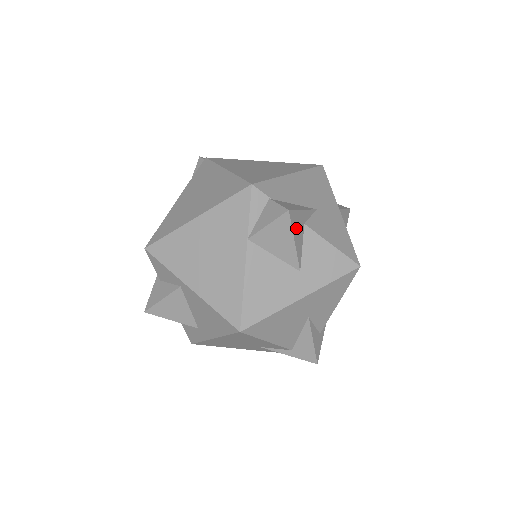
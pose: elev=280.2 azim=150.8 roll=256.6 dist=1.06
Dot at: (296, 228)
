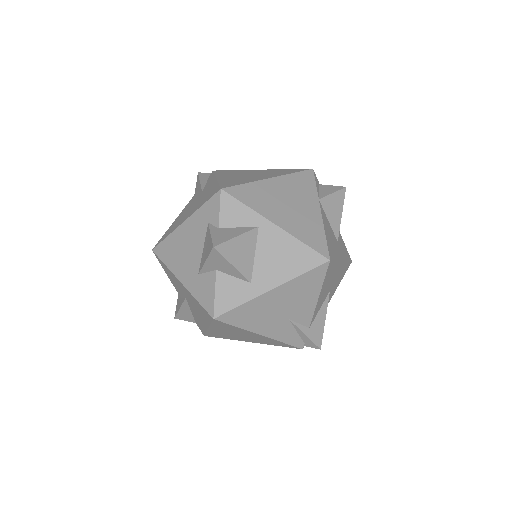
Dot at: occluded
